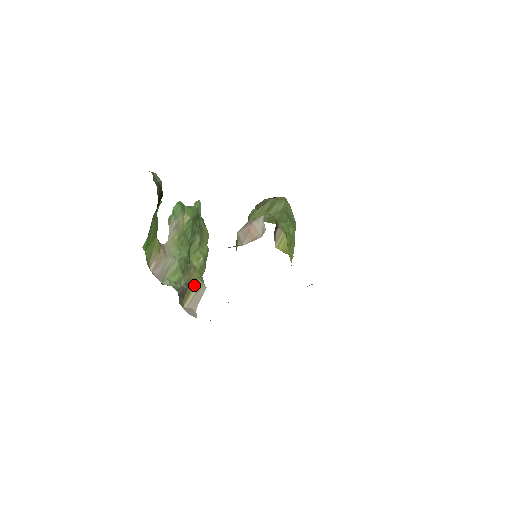
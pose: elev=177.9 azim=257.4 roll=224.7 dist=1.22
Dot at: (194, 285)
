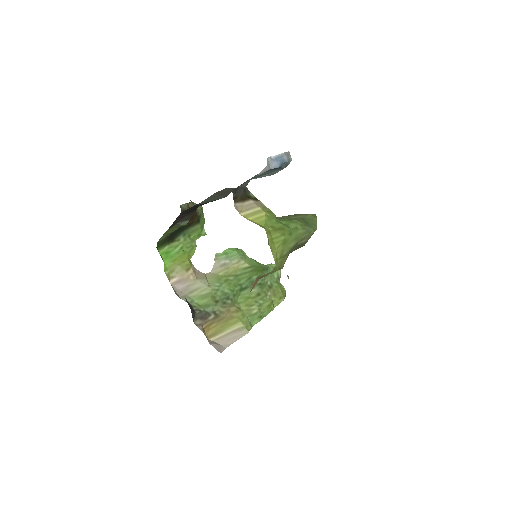
Dot at: (232, 324)
